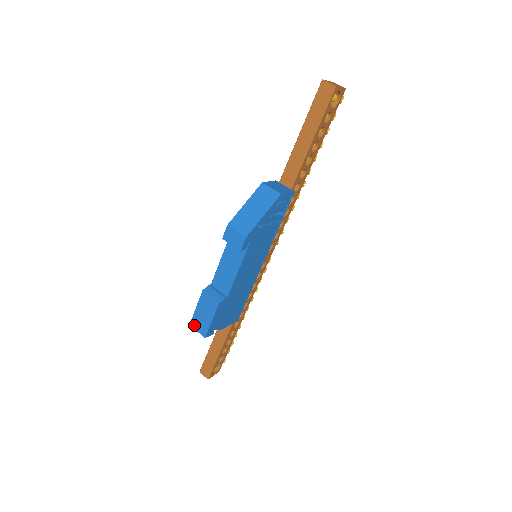
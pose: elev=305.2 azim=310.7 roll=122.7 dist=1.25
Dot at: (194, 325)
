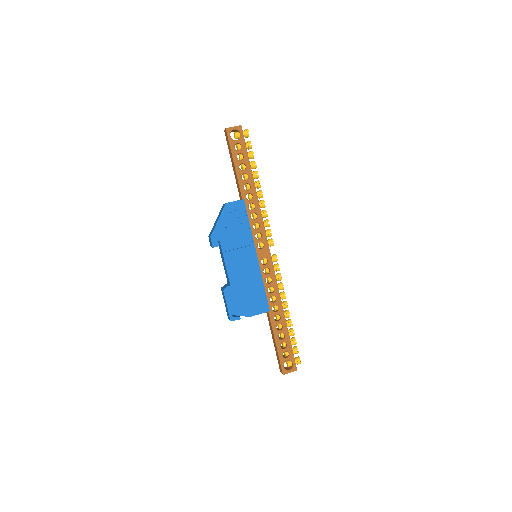
Dot at: (228, 316)
